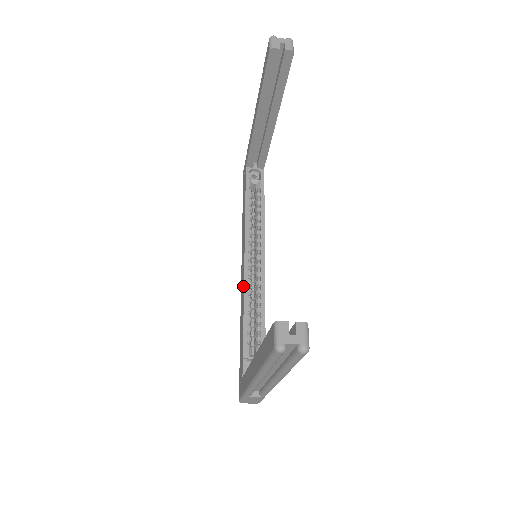
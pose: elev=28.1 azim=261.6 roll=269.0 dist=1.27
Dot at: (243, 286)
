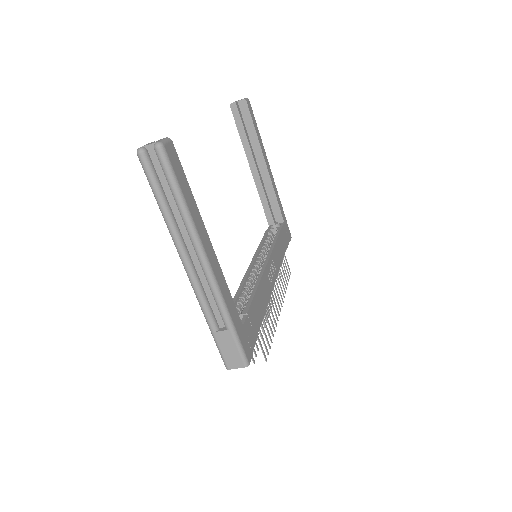
Dot at: occluded
